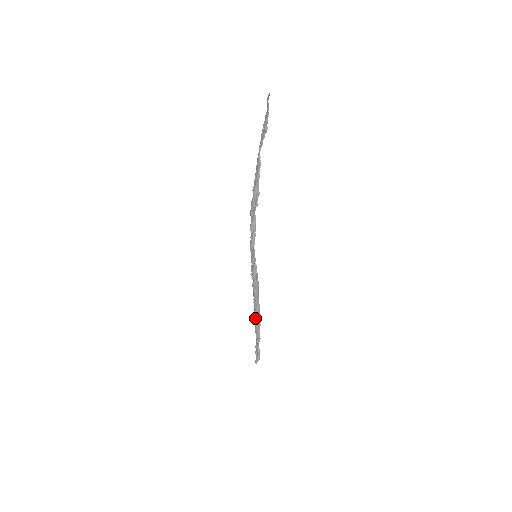
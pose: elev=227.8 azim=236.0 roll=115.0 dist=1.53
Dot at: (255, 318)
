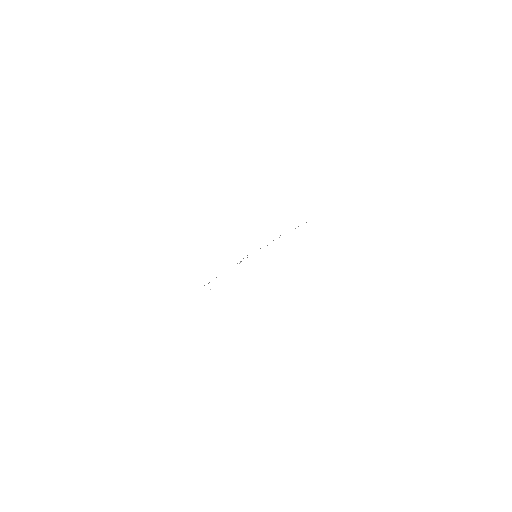
Dot at: occluded
